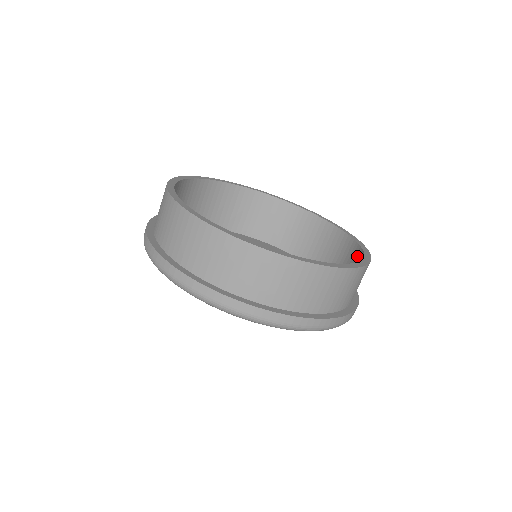
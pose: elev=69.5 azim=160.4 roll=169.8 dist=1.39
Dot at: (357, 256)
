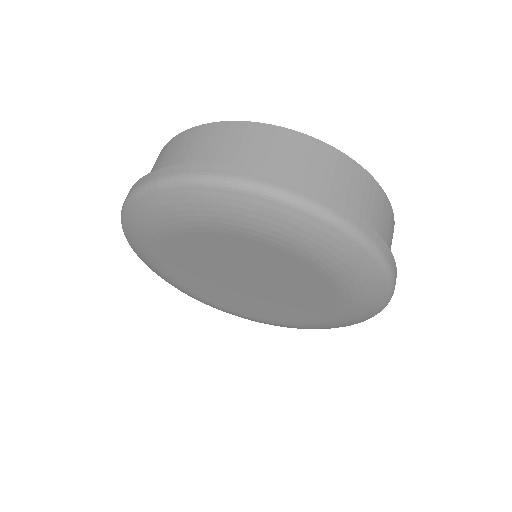
Dot at: occluded
